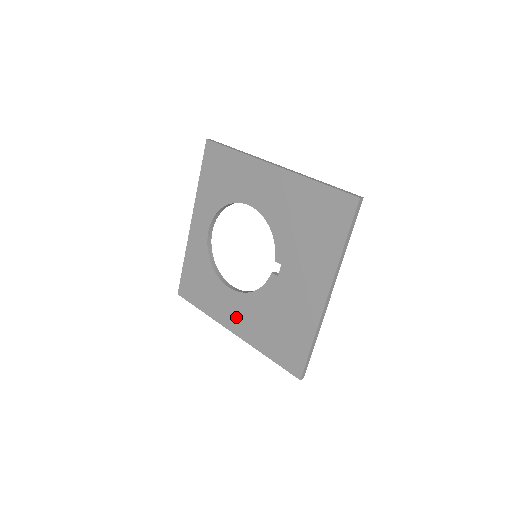
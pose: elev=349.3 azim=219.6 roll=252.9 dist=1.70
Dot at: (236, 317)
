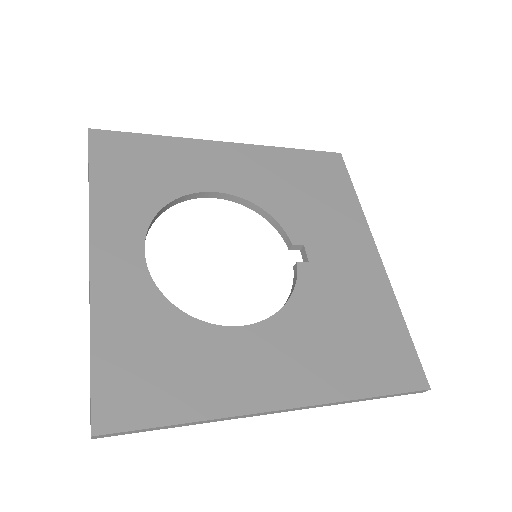
Dot at: (278, 371)
